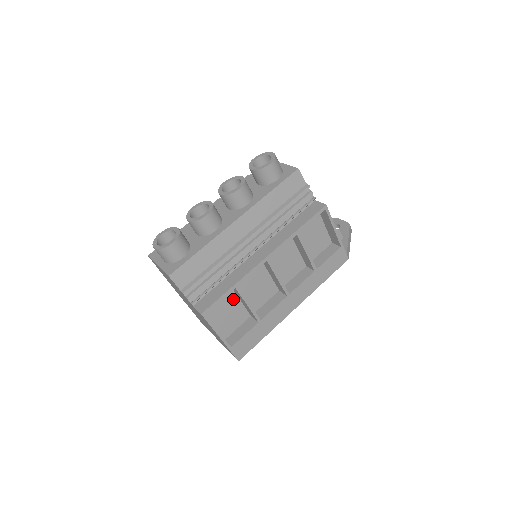
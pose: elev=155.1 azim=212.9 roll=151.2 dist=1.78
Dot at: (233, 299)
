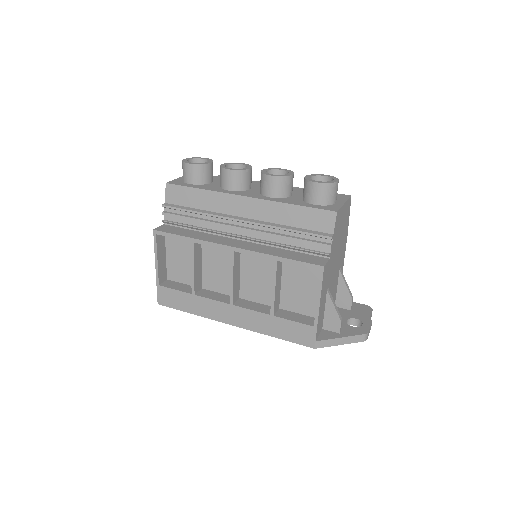
Dot at: occluded
